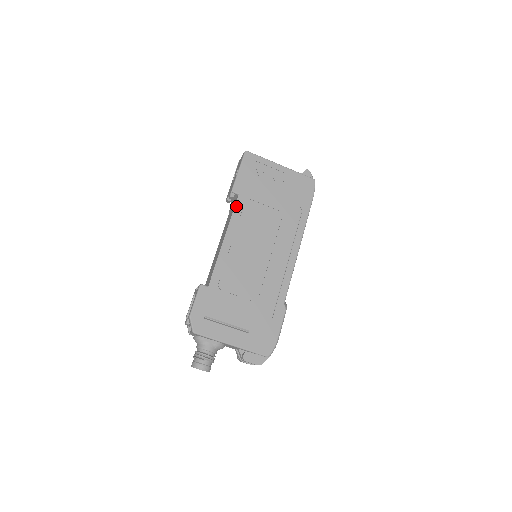
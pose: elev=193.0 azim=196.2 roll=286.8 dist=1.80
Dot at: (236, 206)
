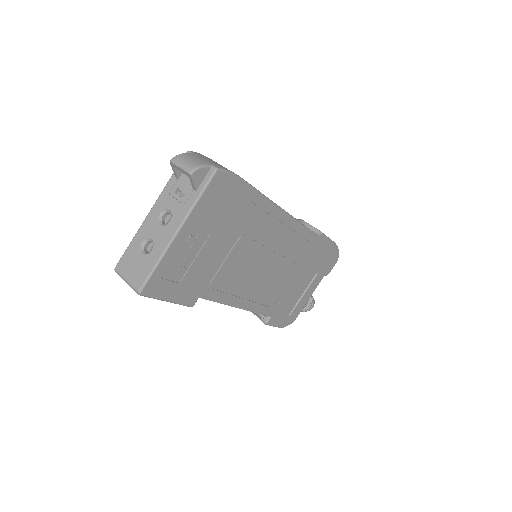
Dot at: (212, 300)
